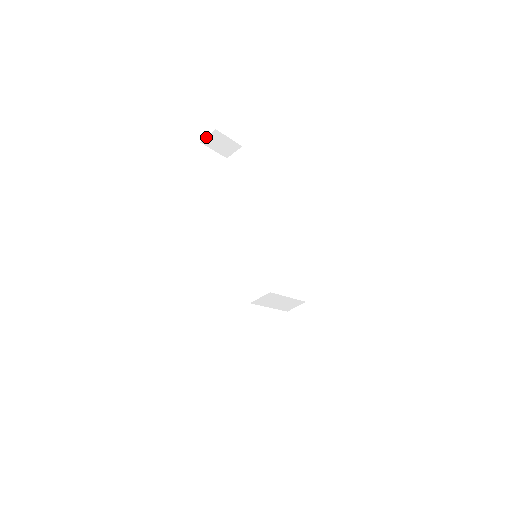
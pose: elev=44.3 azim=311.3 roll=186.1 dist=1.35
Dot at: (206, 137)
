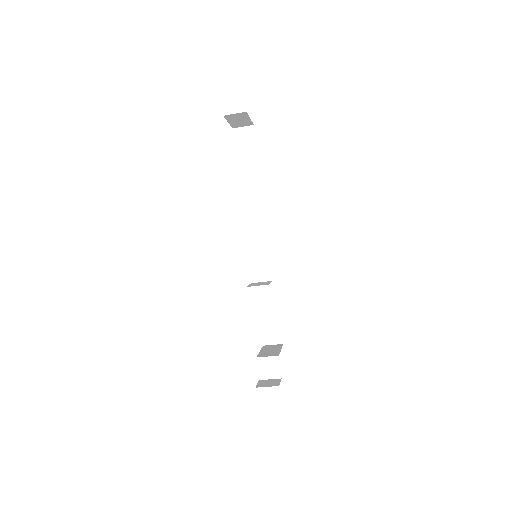
Dot at: (232, 114)
